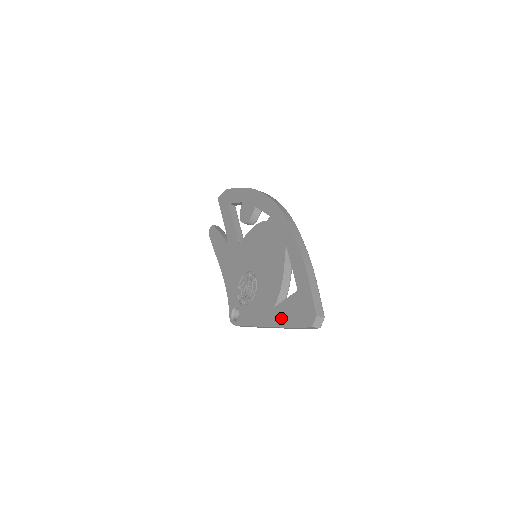
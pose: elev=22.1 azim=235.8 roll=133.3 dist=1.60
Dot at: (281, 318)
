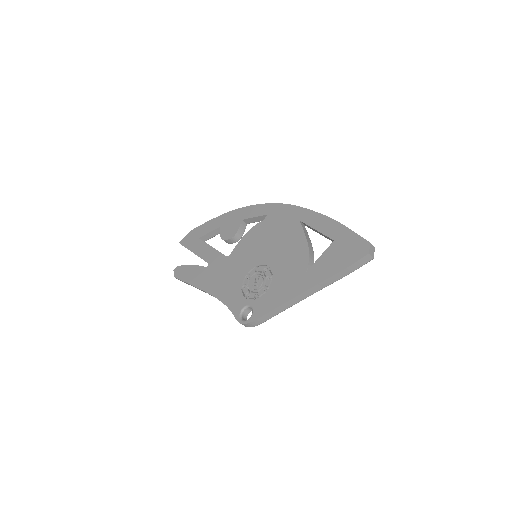
Dot at: (322, 272)
